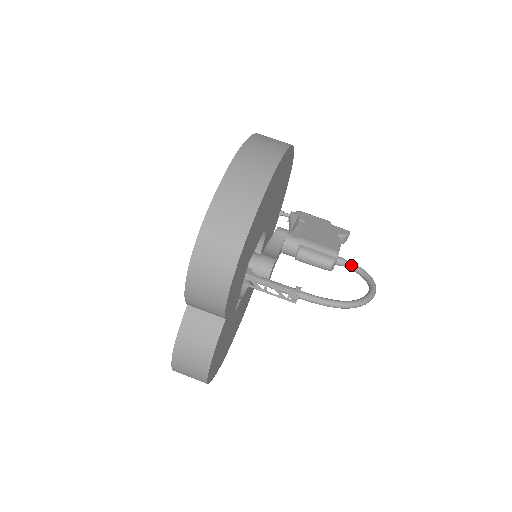
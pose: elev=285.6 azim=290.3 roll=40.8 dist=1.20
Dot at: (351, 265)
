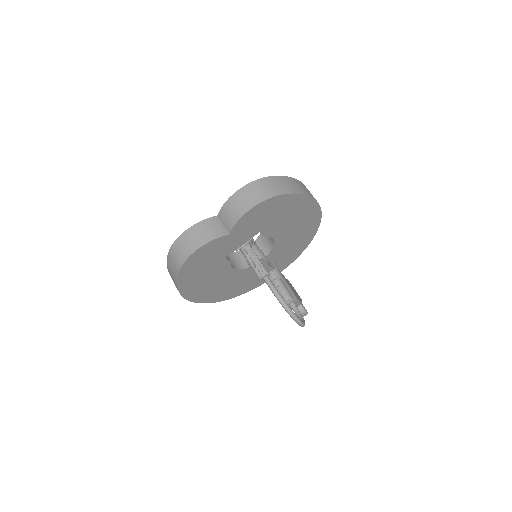
Dot at: (298, 311)
